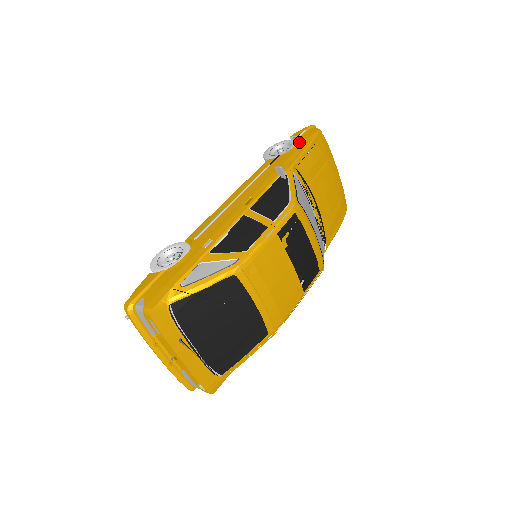
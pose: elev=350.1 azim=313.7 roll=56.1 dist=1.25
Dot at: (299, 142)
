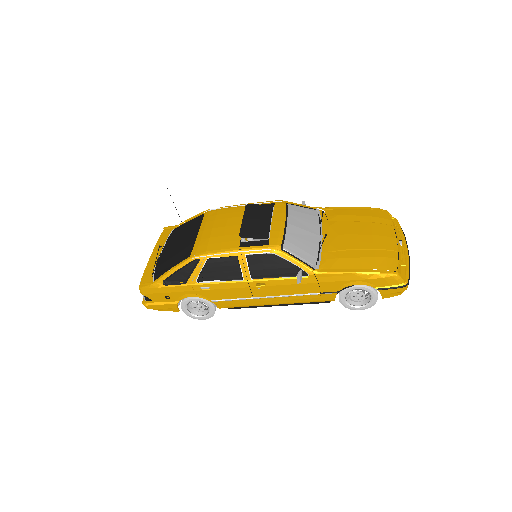
Dot at: occluded
